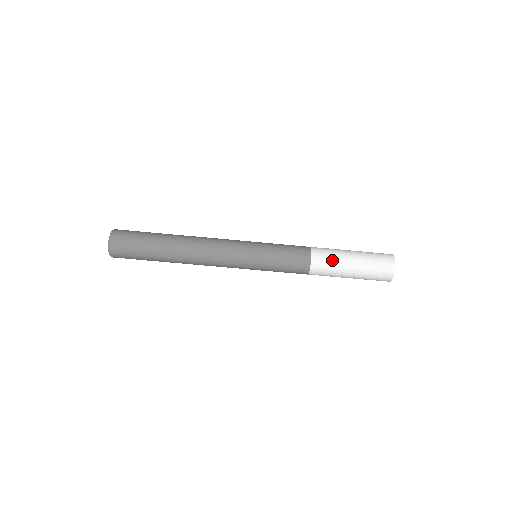
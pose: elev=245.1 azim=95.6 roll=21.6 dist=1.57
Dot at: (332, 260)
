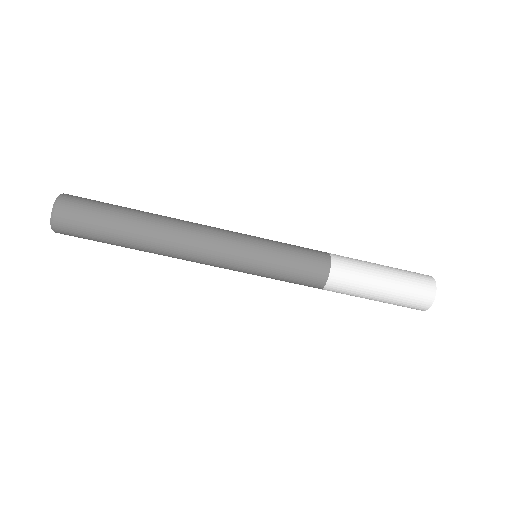
Dot at: (357, 266)
